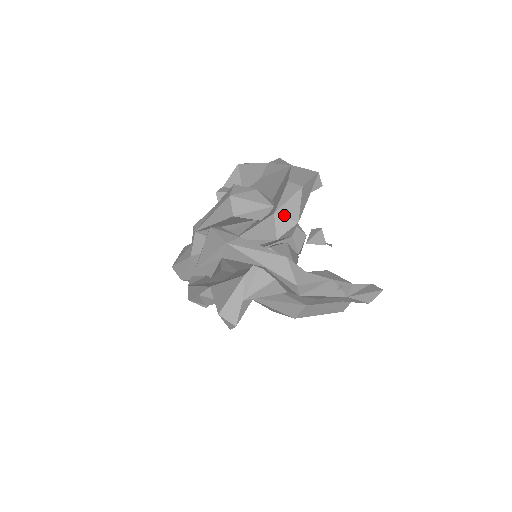
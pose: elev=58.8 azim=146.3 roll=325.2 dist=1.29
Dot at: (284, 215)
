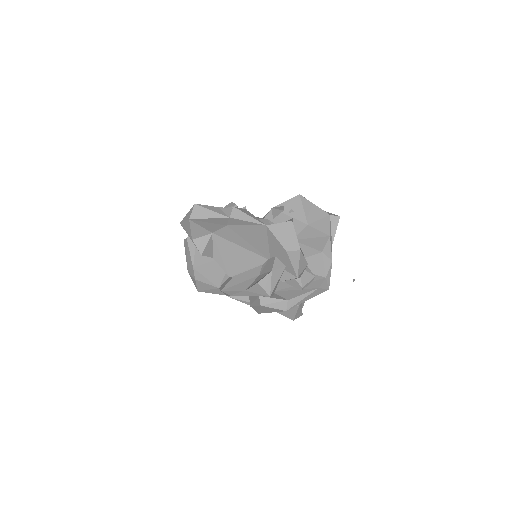
Dot at: (301, 272)
